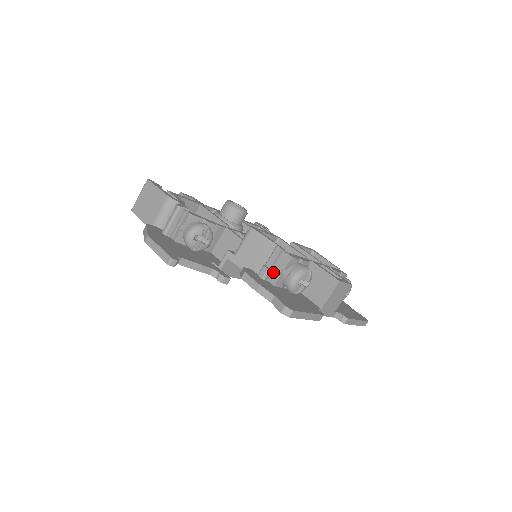
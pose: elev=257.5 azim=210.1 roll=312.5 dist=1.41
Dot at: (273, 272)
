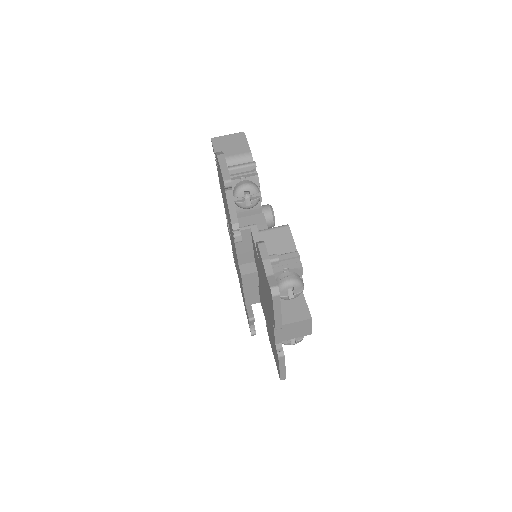
Dot at: (278, 264)
